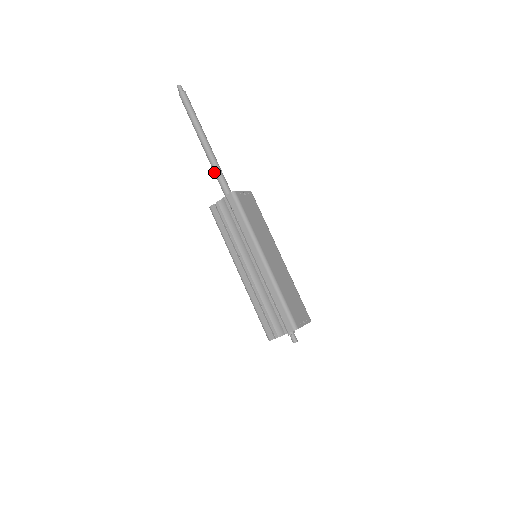
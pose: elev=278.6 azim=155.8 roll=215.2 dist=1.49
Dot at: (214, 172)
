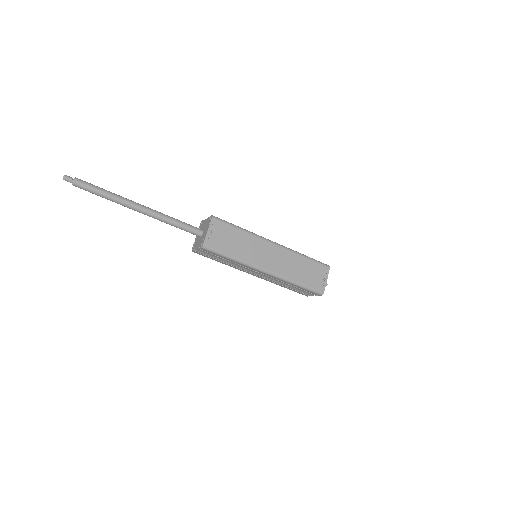
Dot at: occluded
